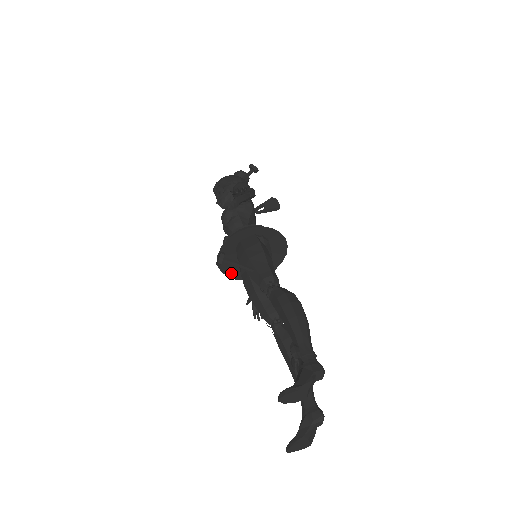
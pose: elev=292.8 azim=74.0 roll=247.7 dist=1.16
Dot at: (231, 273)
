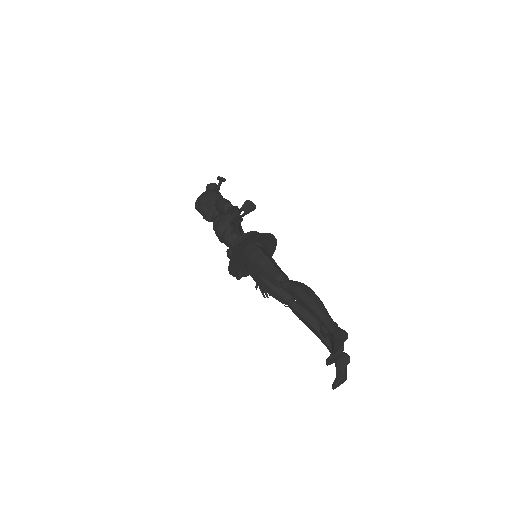
Dot at: occluded
